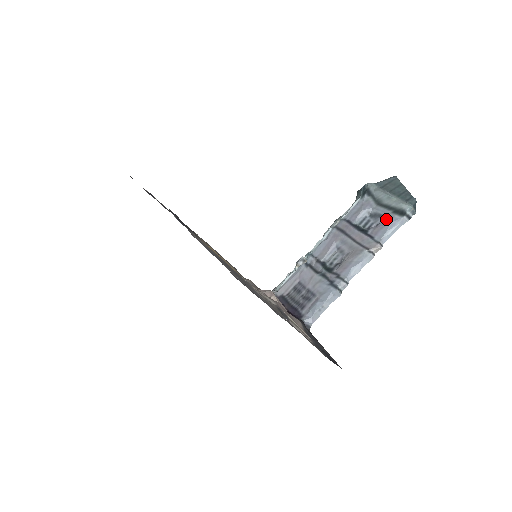
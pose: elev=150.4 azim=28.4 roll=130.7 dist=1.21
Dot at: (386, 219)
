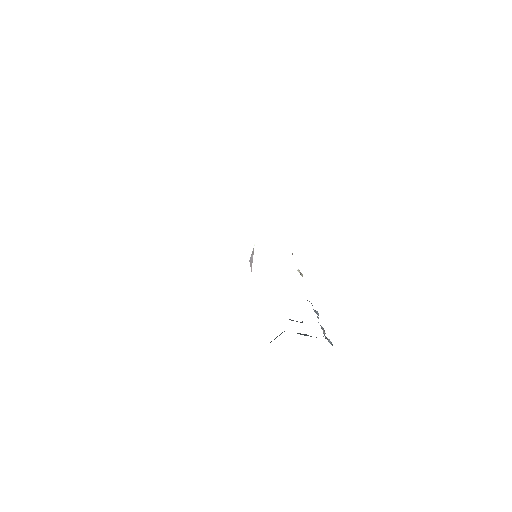
Dot at: occluded
